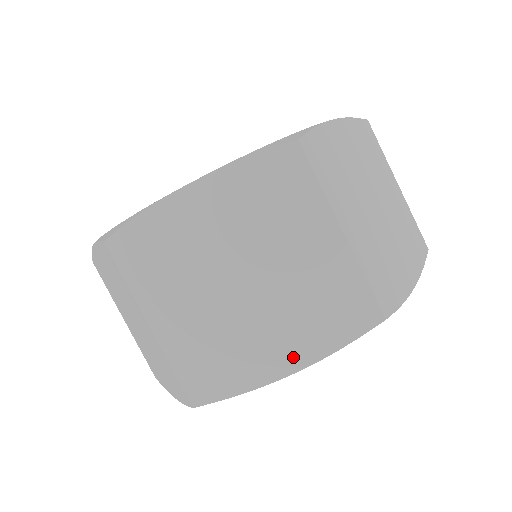
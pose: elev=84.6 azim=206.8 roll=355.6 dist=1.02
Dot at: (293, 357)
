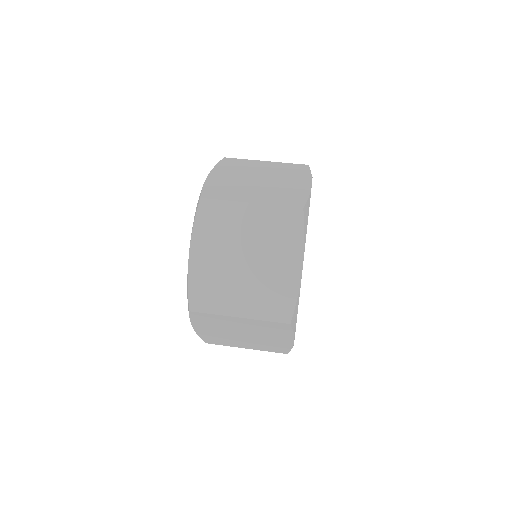
Dot at: (304, 182)
